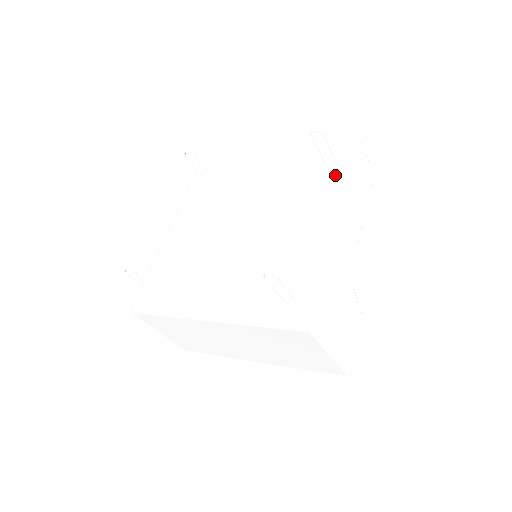
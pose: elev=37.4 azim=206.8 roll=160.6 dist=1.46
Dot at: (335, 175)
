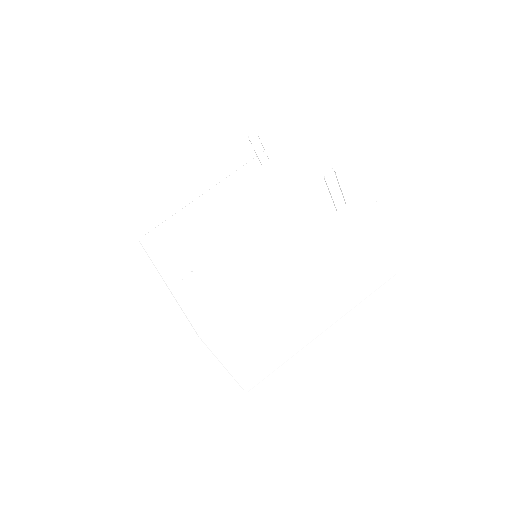
Dot at: (277, 162)
